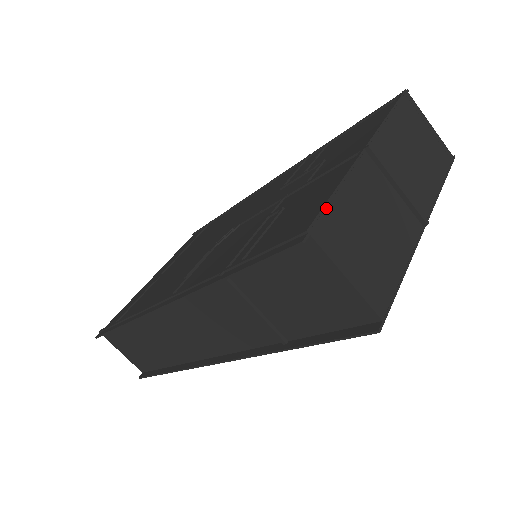
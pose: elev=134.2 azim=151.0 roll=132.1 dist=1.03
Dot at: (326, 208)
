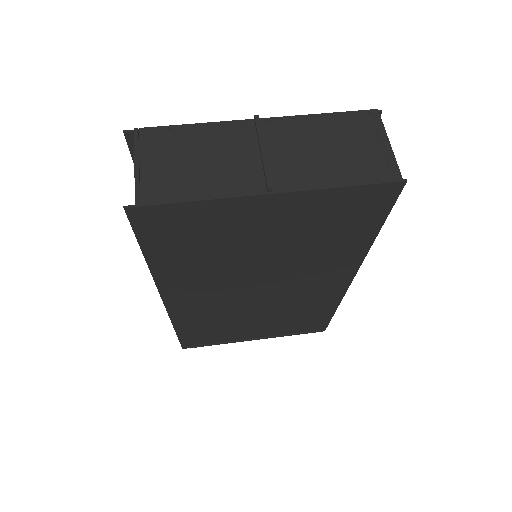
Dot at: (166, 127)
